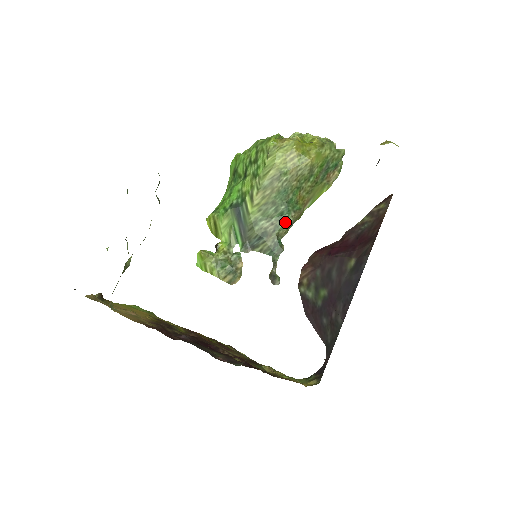
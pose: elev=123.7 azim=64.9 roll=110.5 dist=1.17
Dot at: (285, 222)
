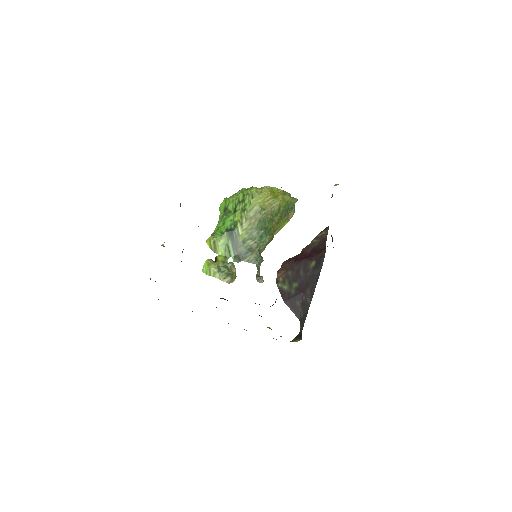
Dot at: (264, 242)
